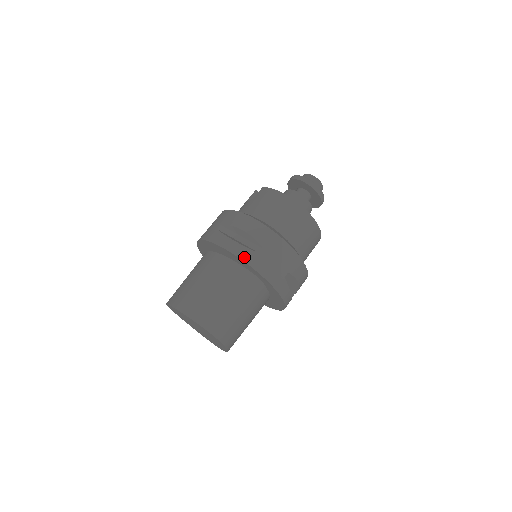
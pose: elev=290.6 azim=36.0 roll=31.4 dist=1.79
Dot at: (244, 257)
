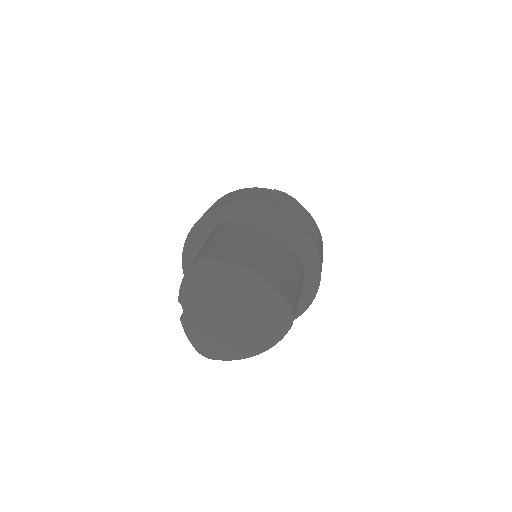
Dot at: (315, 241)
